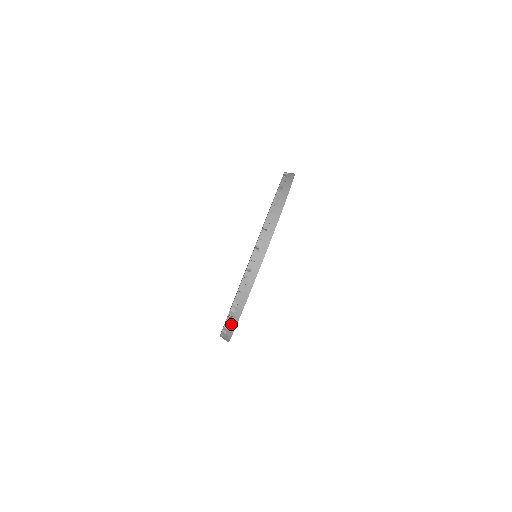
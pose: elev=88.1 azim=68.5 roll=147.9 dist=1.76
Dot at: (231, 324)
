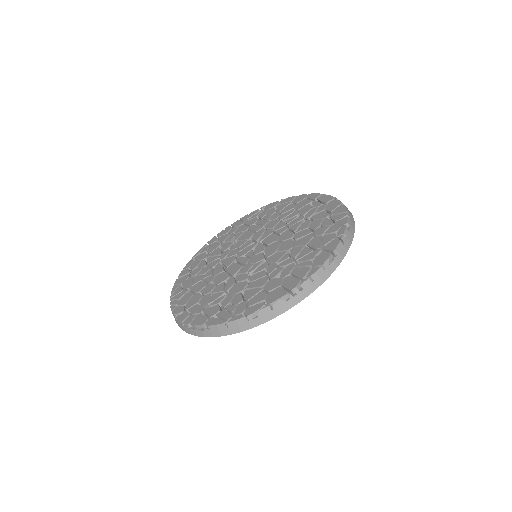
Dot at: occluded
